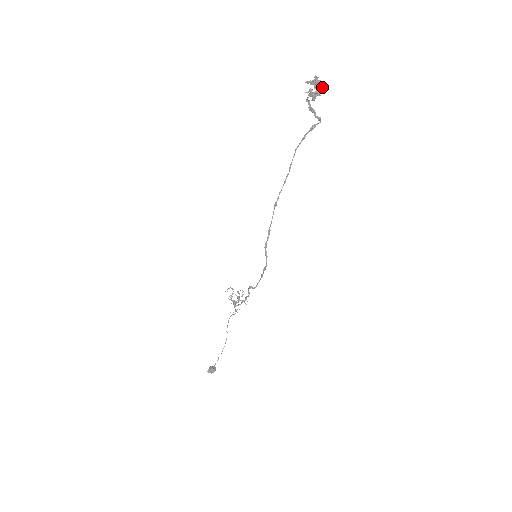
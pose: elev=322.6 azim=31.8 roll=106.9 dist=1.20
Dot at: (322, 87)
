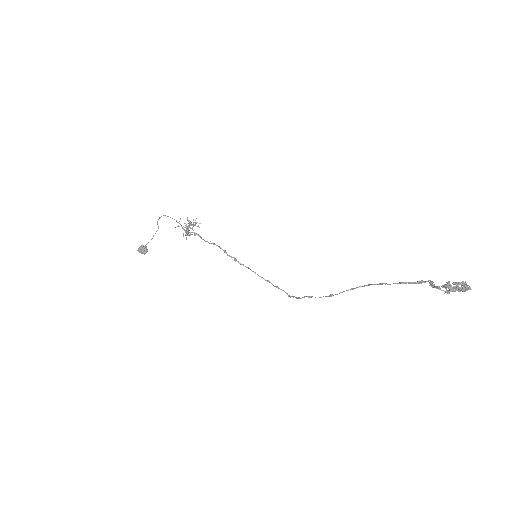
Dot at: (462, 283)
